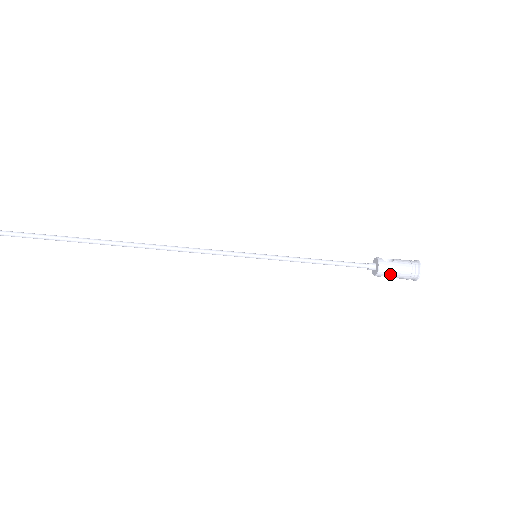
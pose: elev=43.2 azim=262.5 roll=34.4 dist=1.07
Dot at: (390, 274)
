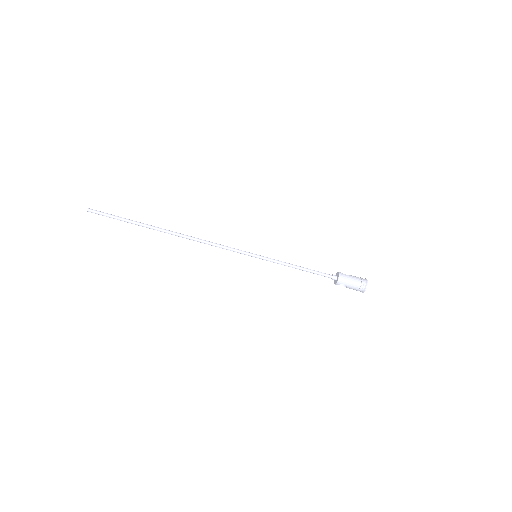
Dot at: (346, 282)
